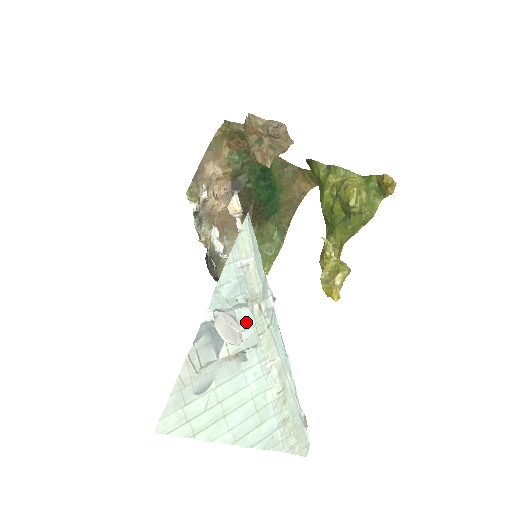
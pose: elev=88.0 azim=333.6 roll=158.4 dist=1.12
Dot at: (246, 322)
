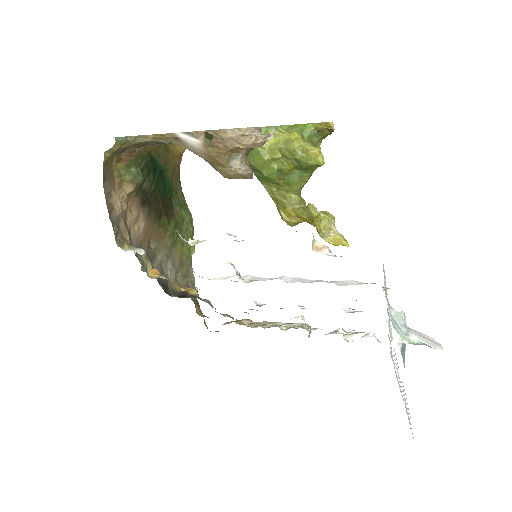
Dot at: occluded
